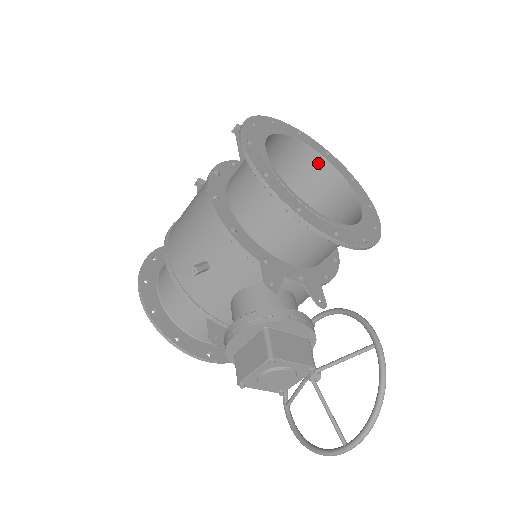
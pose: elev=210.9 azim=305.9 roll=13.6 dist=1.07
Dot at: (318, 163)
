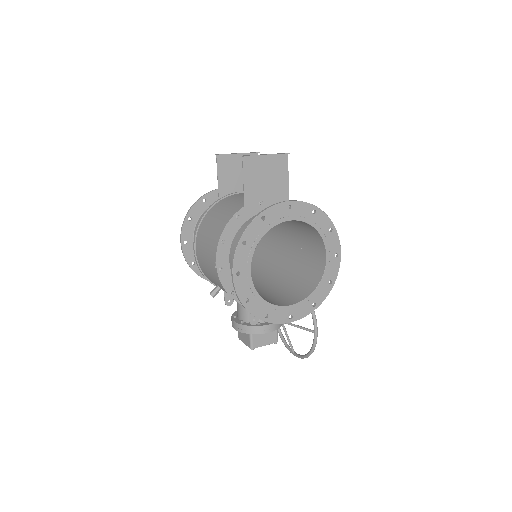
Dot at: (303, 222)
